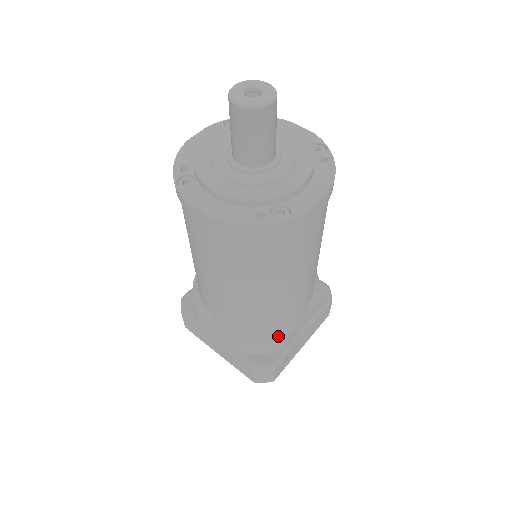
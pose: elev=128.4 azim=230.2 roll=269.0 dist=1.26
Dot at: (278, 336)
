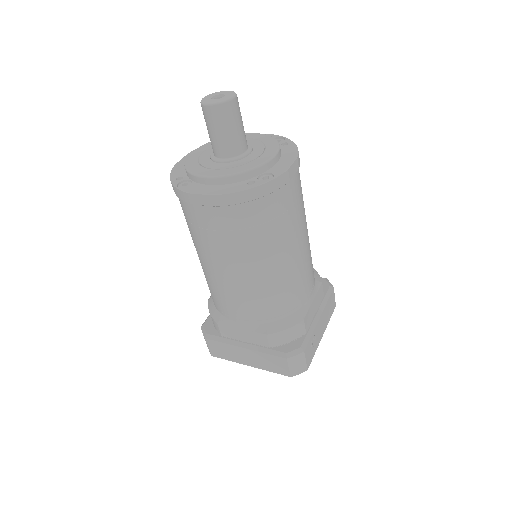
Dot at: (297, 318)
